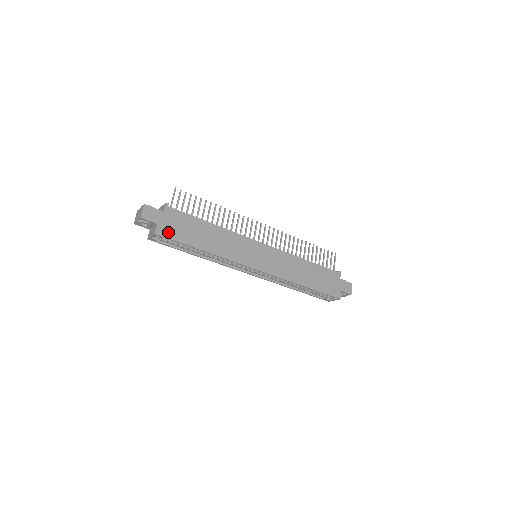
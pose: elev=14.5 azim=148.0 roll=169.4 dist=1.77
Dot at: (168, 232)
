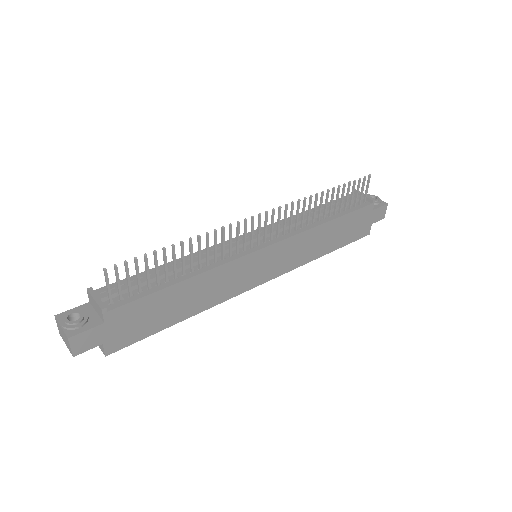
Dot at: (124, 340)
